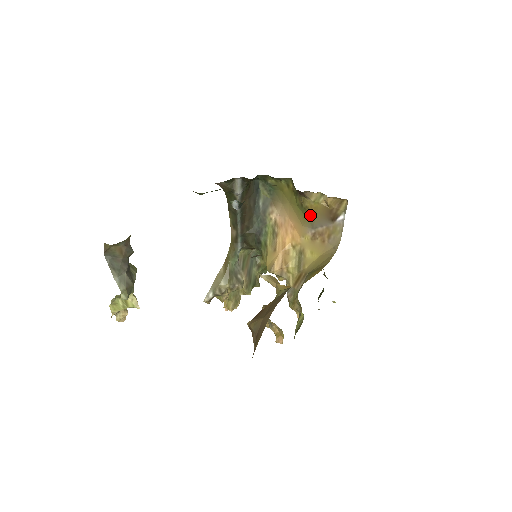
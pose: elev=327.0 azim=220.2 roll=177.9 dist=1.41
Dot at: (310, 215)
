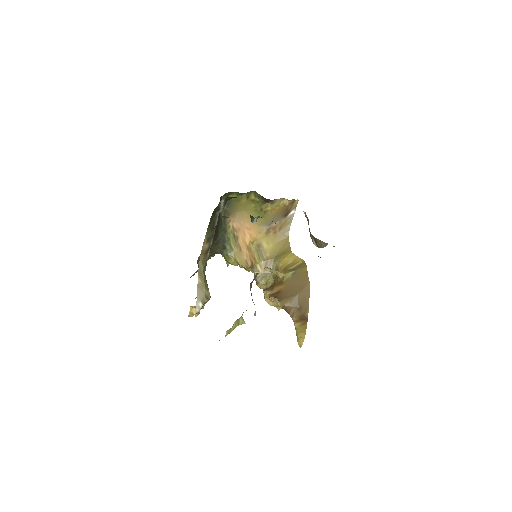
Dot at: (268, 216)
